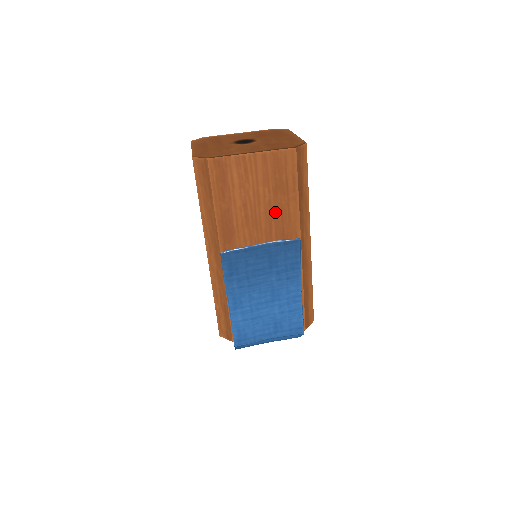
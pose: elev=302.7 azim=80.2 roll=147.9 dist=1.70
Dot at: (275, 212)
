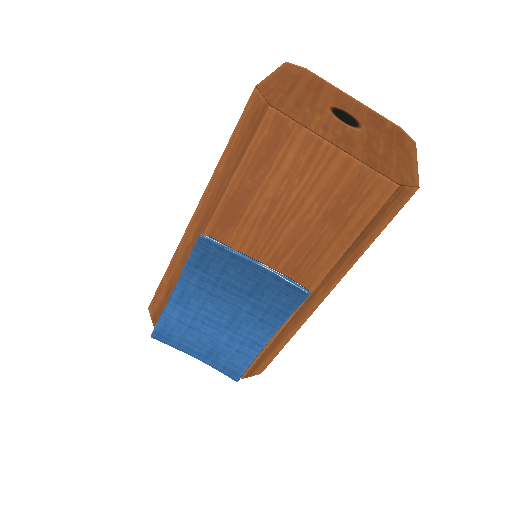
Dot at: (306, 240)
